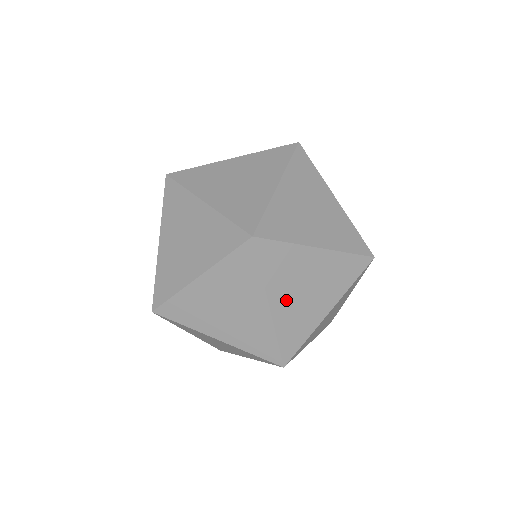
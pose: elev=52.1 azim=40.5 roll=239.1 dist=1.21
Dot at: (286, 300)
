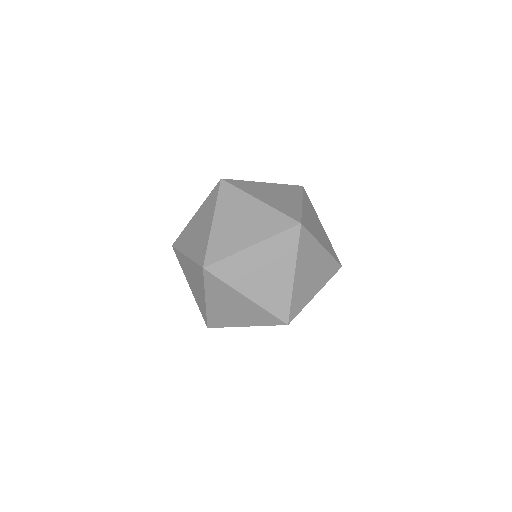
Dot at: occluded
